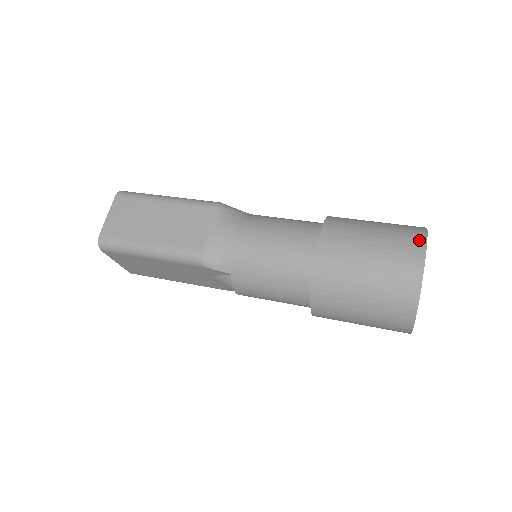
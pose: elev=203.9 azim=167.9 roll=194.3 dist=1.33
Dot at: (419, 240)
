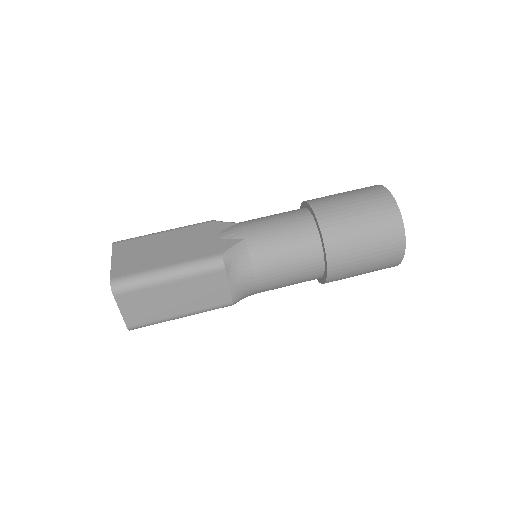
Dot at: (399, 234)
